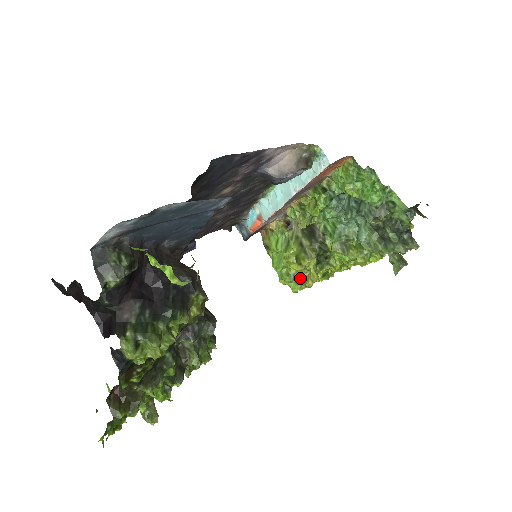
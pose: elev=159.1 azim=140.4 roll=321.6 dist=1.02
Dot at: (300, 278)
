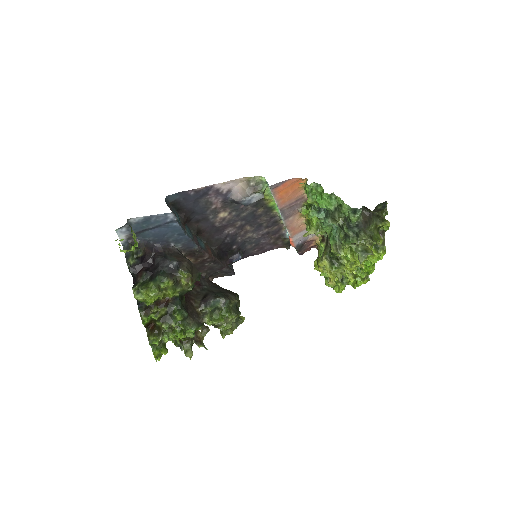
Dot at: occluded
